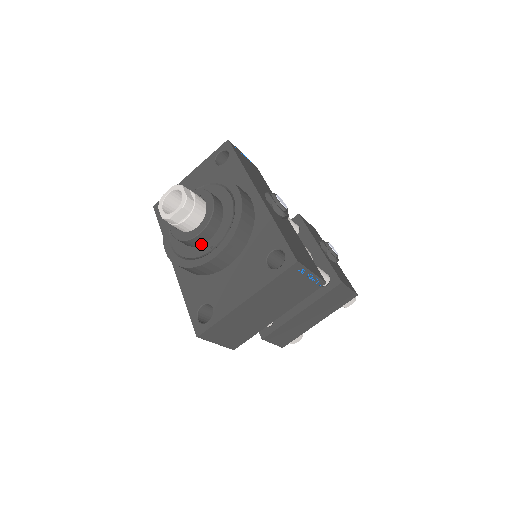
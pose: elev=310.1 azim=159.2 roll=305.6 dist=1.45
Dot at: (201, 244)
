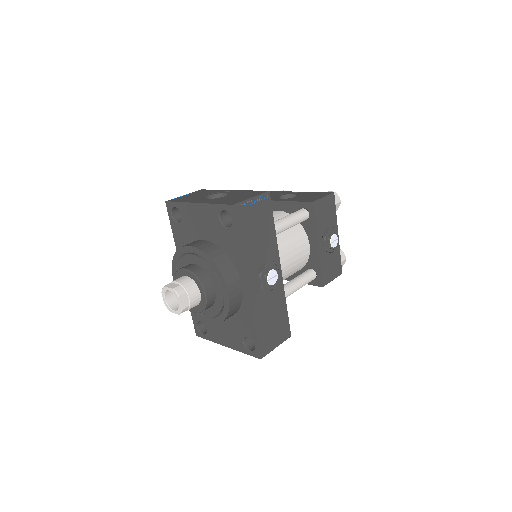
Dot at: occluded
